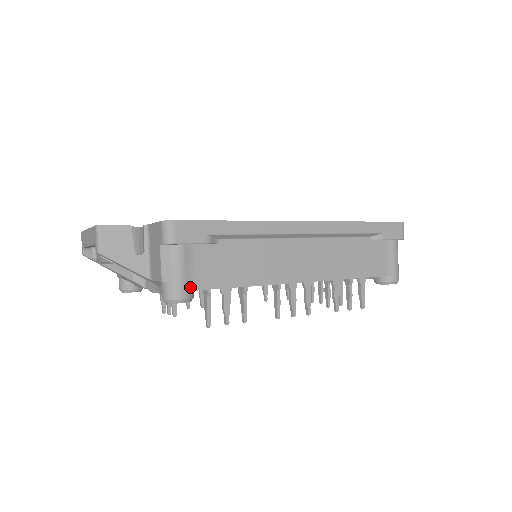
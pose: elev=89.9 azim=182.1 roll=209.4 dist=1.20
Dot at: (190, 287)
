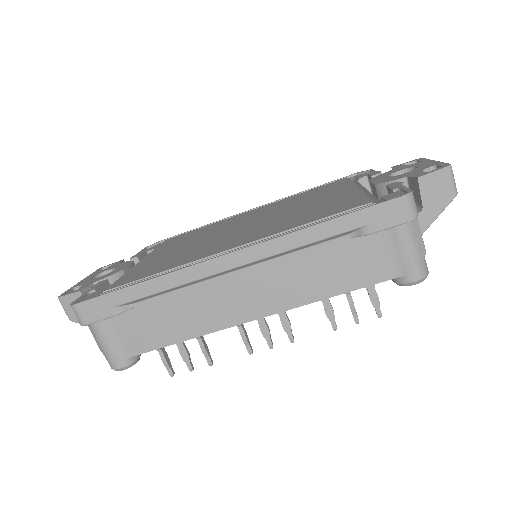
Dot at: (123, 356)
